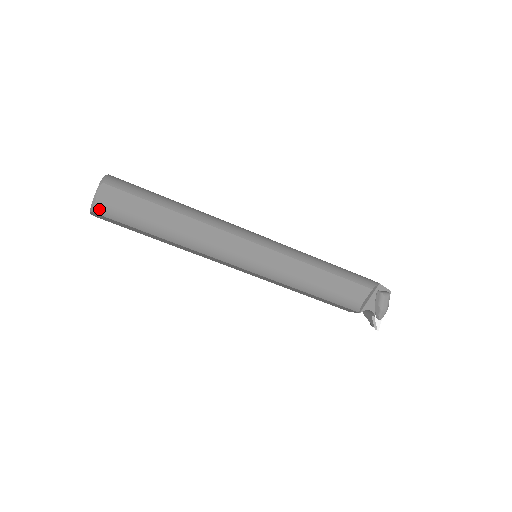
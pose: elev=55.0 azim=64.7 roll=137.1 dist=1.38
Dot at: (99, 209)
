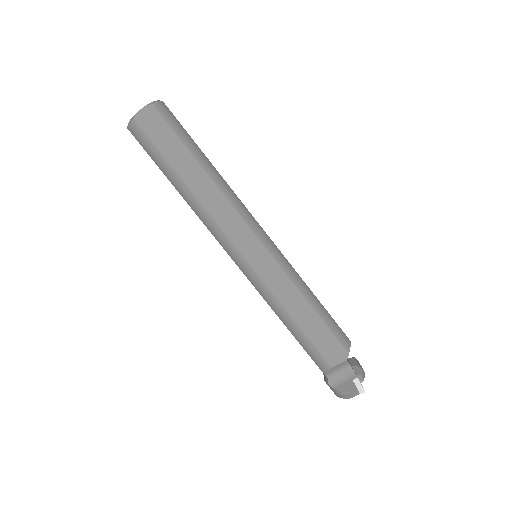
Dot at: (161, 107)
